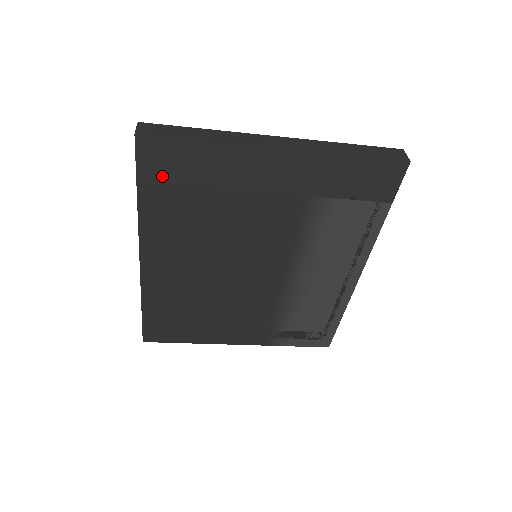
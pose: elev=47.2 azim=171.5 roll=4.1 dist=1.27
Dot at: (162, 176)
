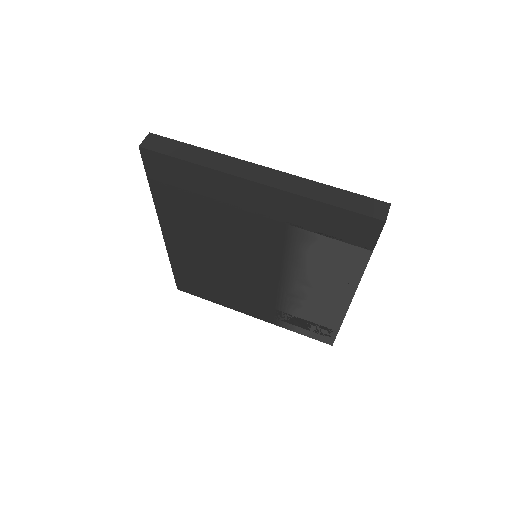
Dot at: (165, 180)
